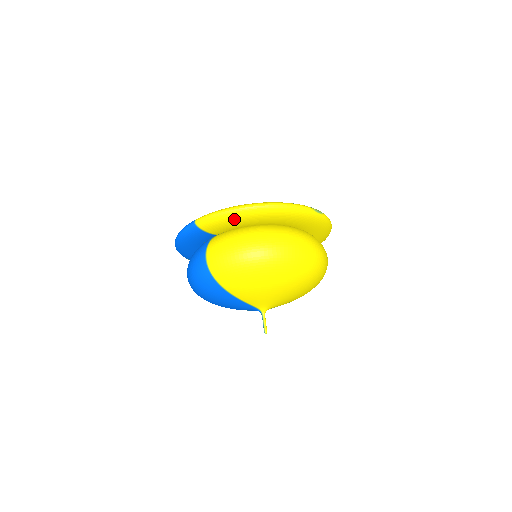
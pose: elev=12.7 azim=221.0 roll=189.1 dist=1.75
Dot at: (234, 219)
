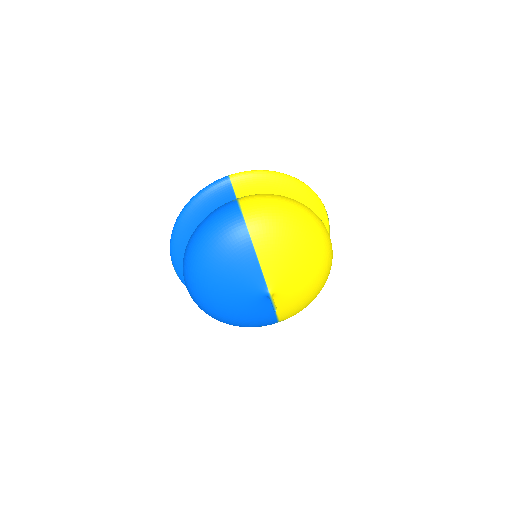
Dot at: (270, 182)
